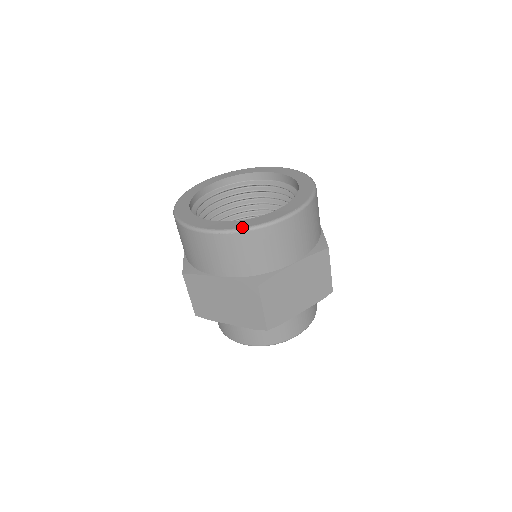
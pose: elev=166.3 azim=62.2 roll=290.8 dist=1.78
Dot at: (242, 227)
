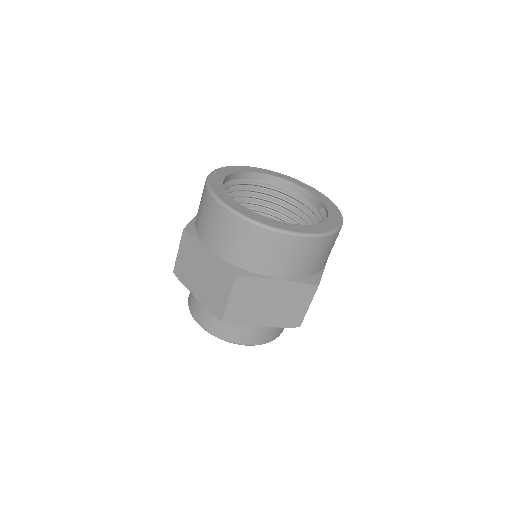
Dot at: (324, 232)
